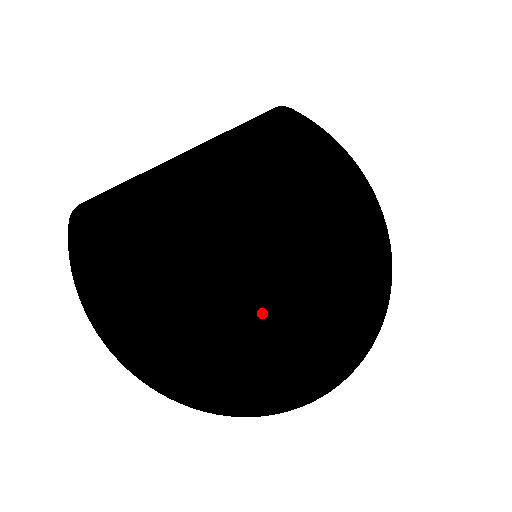
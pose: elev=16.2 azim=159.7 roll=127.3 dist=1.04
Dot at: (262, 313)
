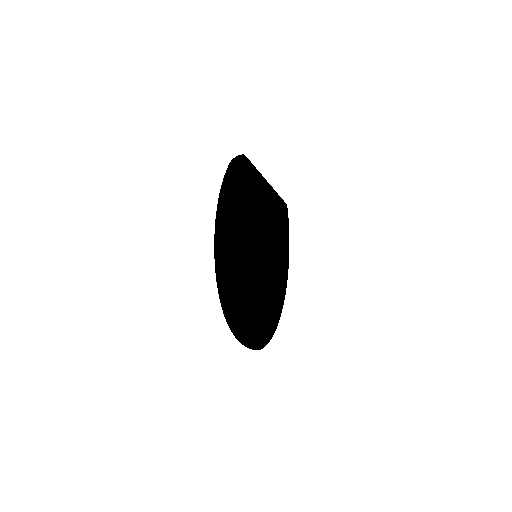
Dot at: (255, 283)
